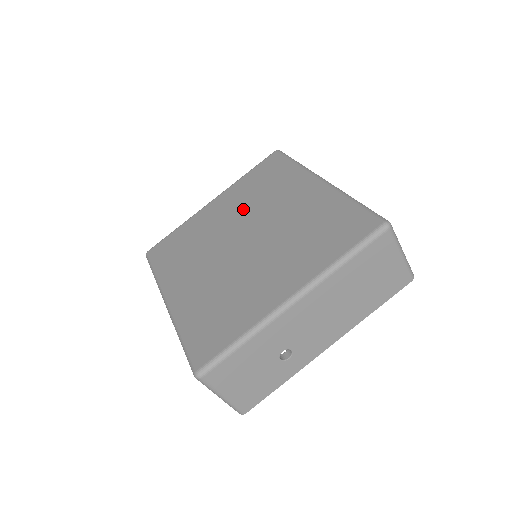
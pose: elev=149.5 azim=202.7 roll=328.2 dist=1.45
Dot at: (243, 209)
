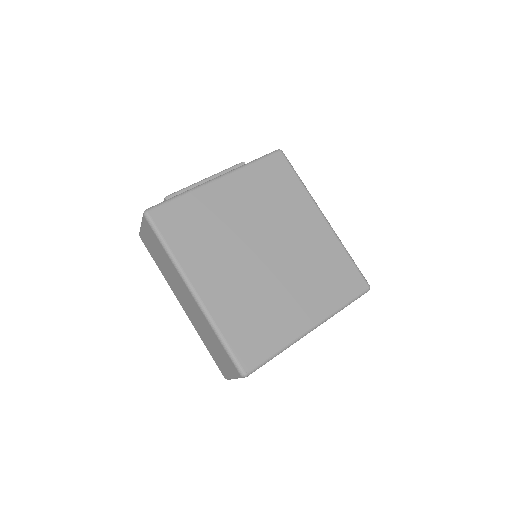
Dot at: (258, 212)
